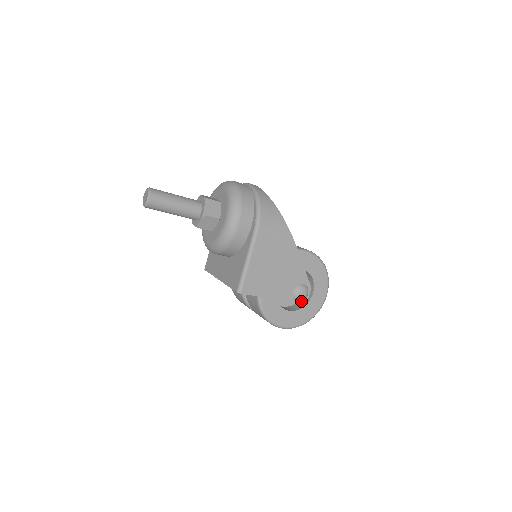
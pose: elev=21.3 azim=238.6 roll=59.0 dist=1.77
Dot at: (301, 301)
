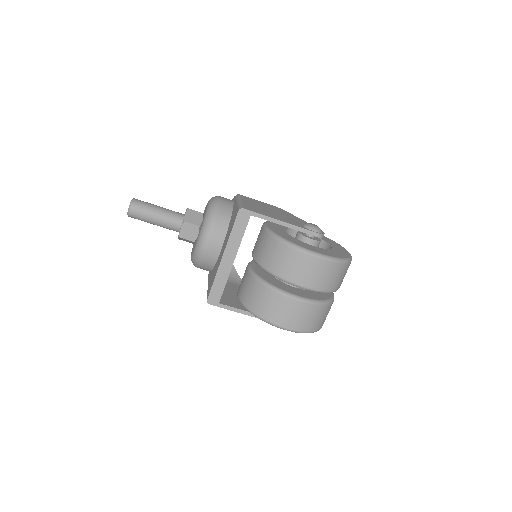
Dot at: (318, 233)
